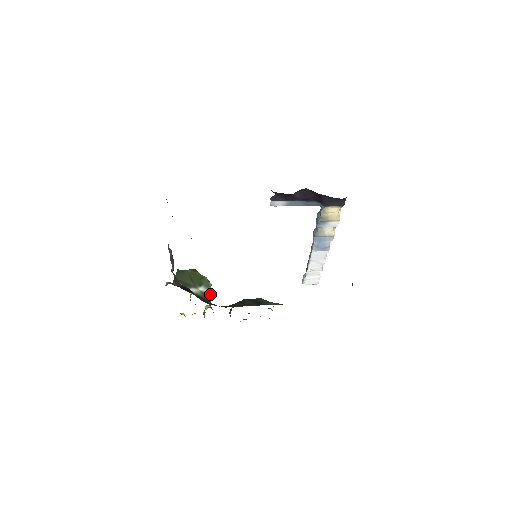
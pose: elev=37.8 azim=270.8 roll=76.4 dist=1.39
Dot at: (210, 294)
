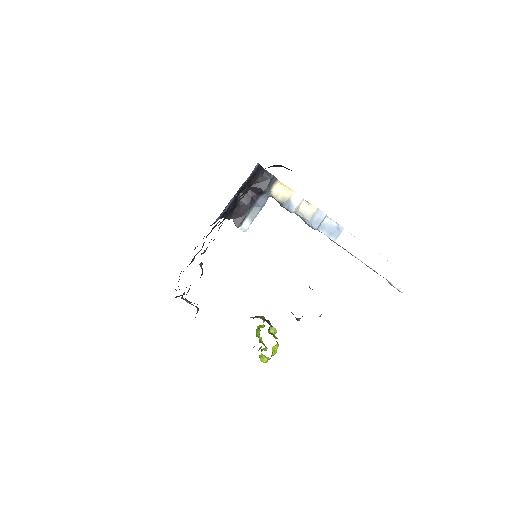
Dot at: (264, 319)
